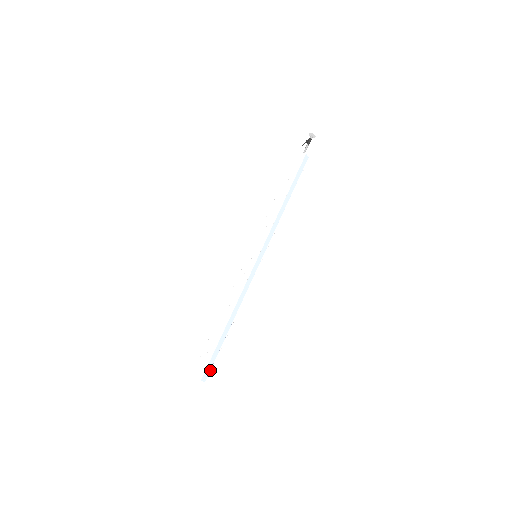
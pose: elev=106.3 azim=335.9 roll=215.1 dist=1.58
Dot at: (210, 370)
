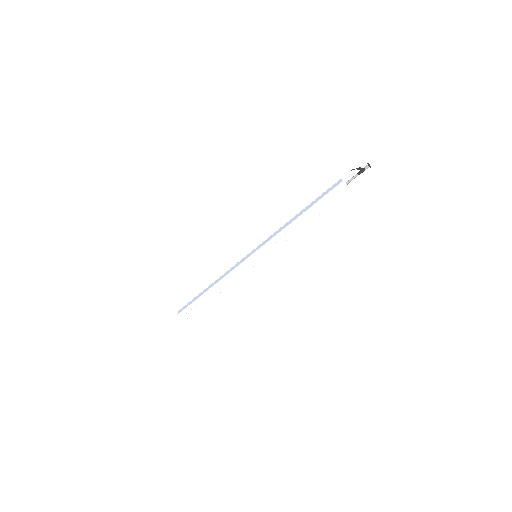
Dot at: occluded
